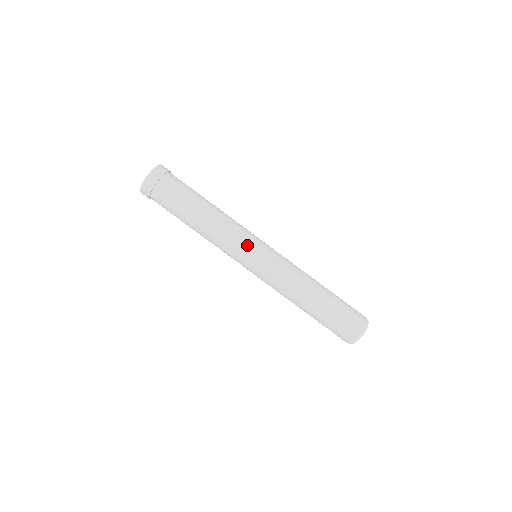
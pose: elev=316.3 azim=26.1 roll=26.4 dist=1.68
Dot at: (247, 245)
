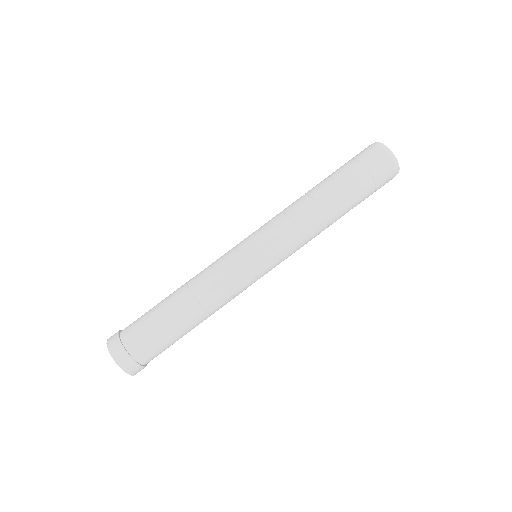
Dot at: (236, 259)
